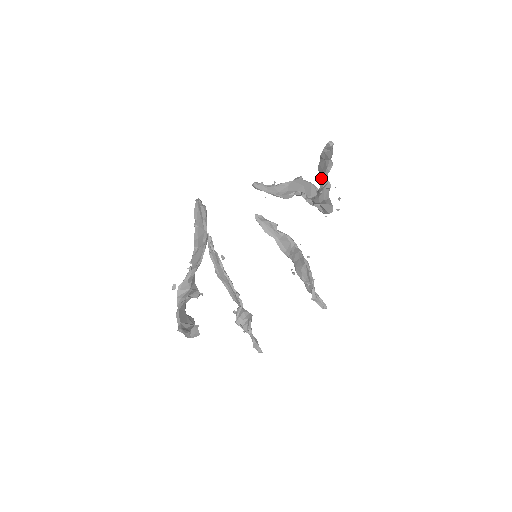
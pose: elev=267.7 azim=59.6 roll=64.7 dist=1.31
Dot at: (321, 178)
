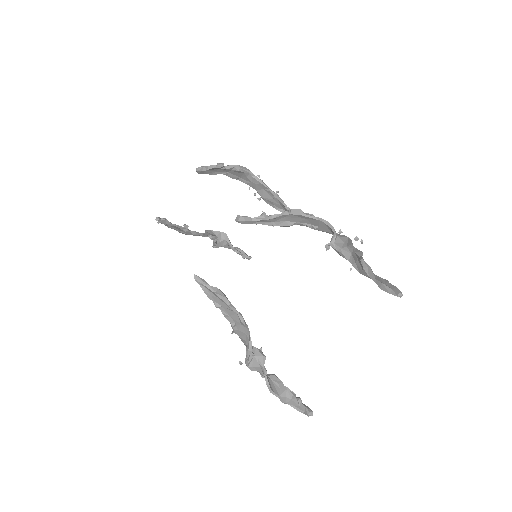
Dot at: occluded
